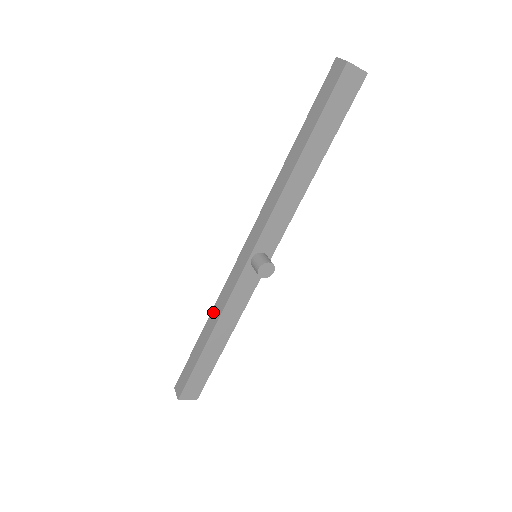
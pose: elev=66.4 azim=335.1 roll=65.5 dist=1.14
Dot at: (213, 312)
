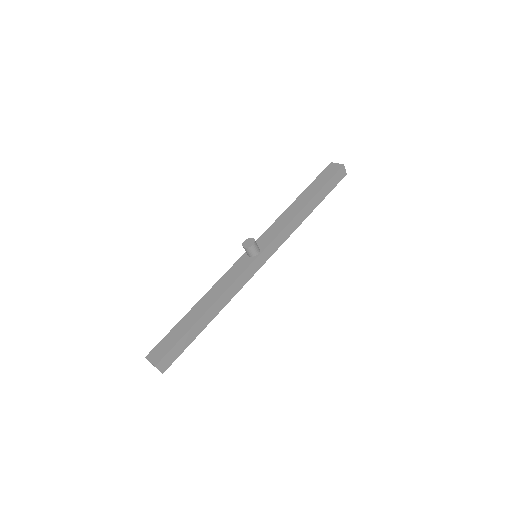
Dot at: occluded
